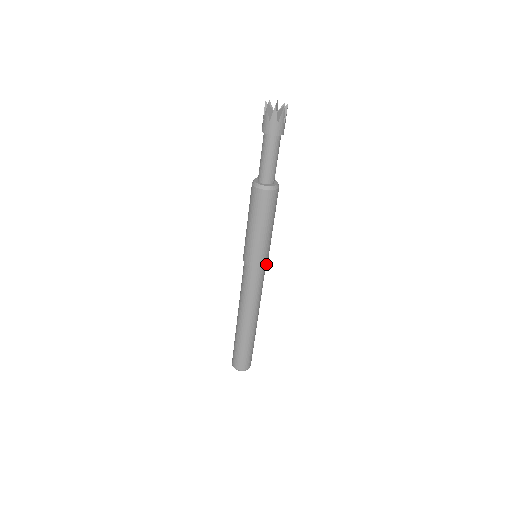
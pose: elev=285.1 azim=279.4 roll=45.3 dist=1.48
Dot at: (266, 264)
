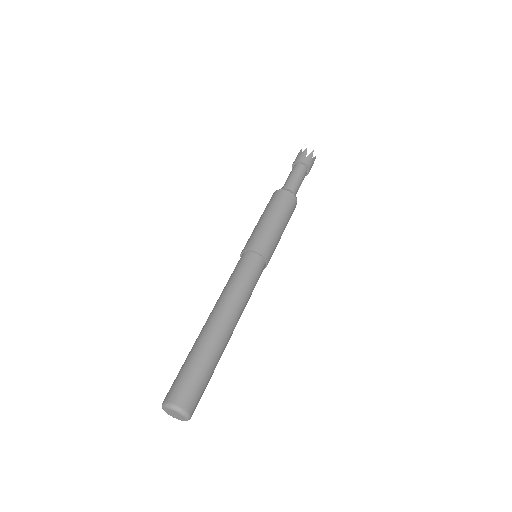
Dot at: (265, 259)
